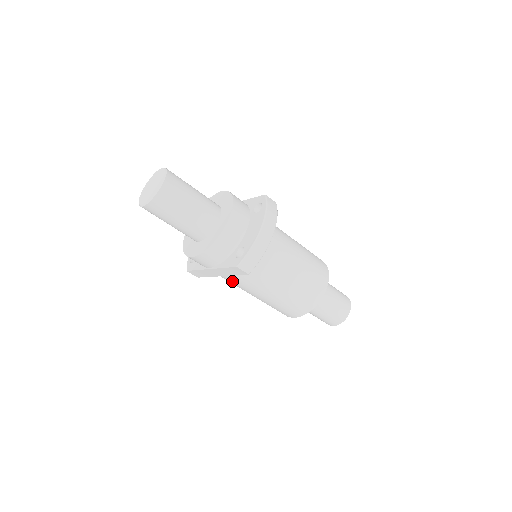
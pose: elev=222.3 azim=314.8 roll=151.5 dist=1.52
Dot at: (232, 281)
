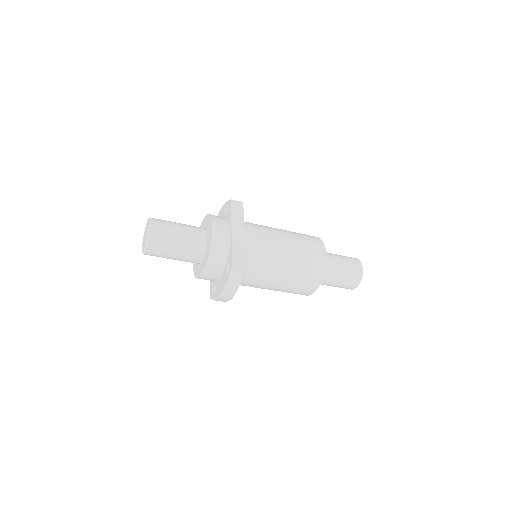
Dot at: occluded
